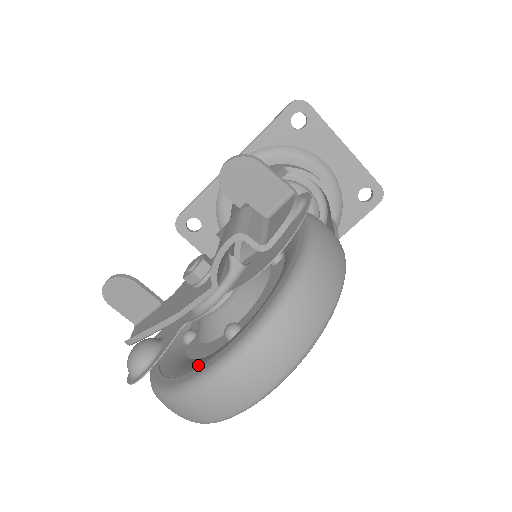
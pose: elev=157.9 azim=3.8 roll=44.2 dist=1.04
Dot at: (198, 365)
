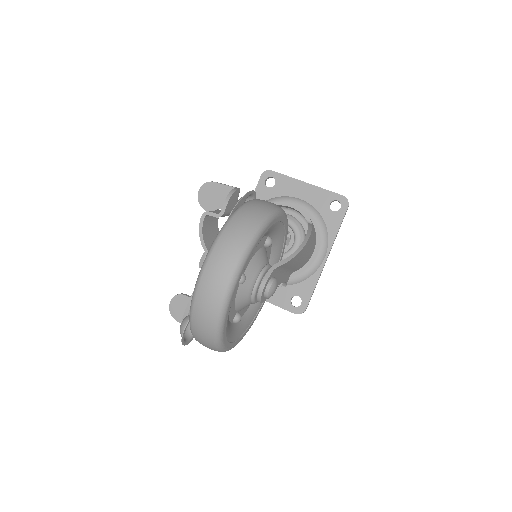
Dot at: occluded
